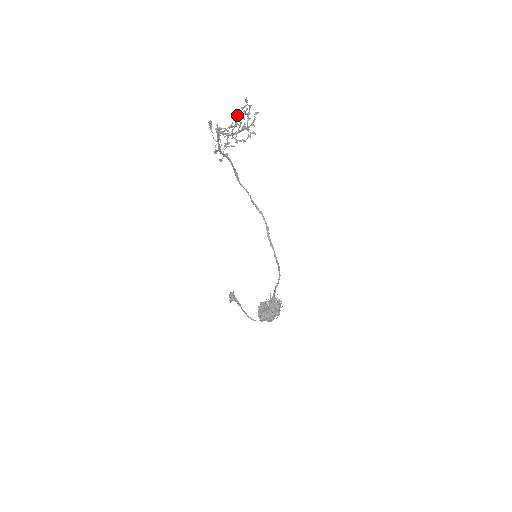
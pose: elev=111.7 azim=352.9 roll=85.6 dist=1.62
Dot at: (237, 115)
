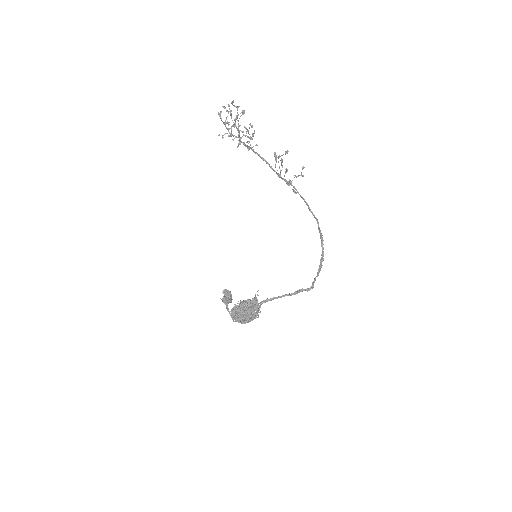
Dot at: (219, 113)
